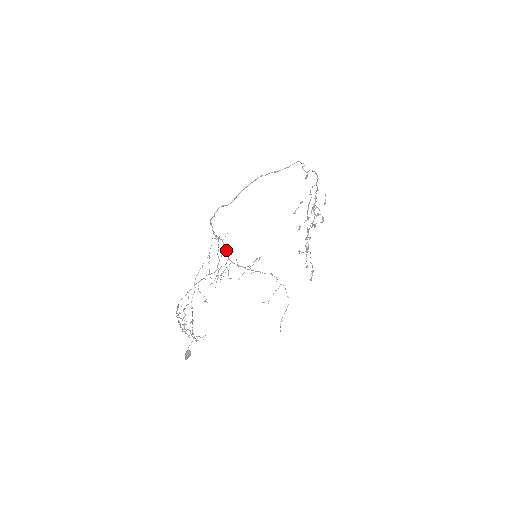
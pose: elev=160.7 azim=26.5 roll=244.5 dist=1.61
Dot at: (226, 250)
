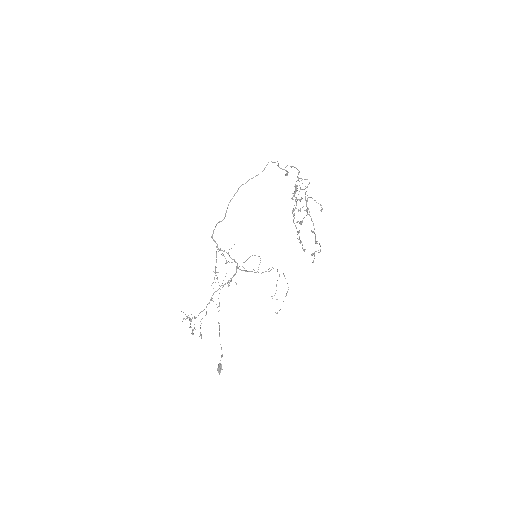
Dot at: (234, 261)
